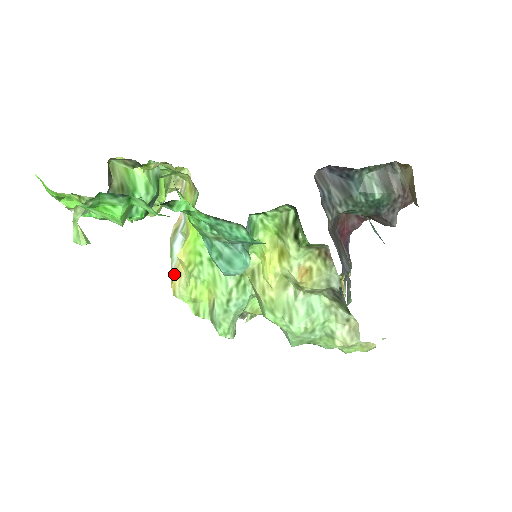
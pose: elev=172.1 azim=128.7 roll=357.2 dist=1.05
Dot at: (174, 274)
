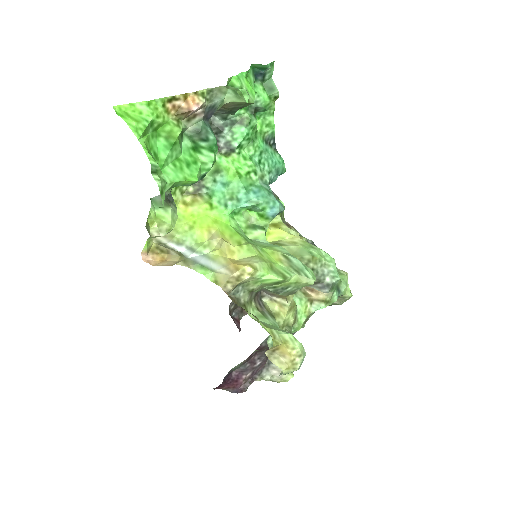
Dot at: (231, 265)
